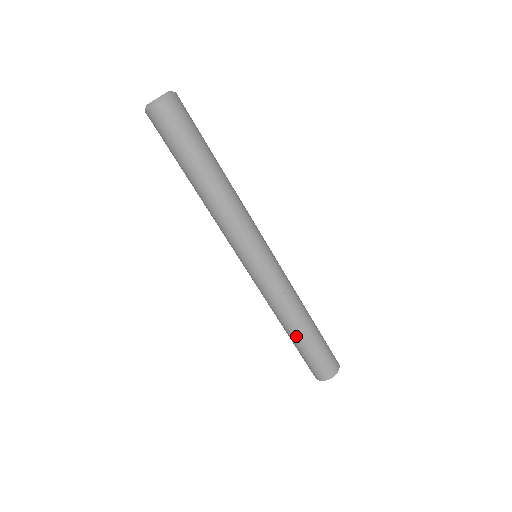
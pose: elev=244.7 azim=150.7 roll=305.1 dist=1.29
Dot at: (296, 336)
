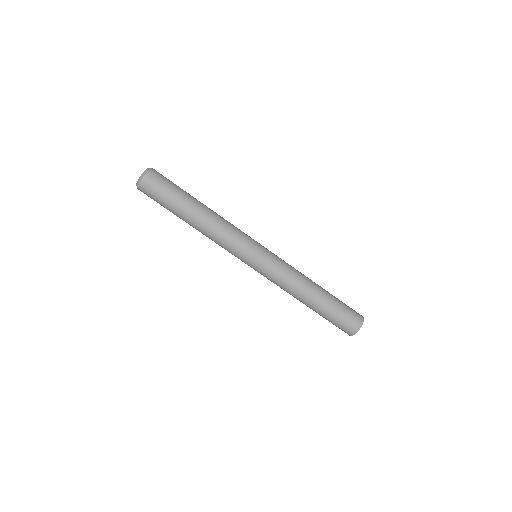
Dot at: (311, 307)
